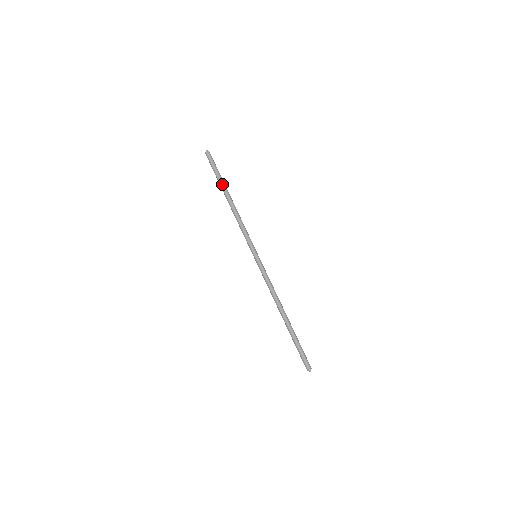
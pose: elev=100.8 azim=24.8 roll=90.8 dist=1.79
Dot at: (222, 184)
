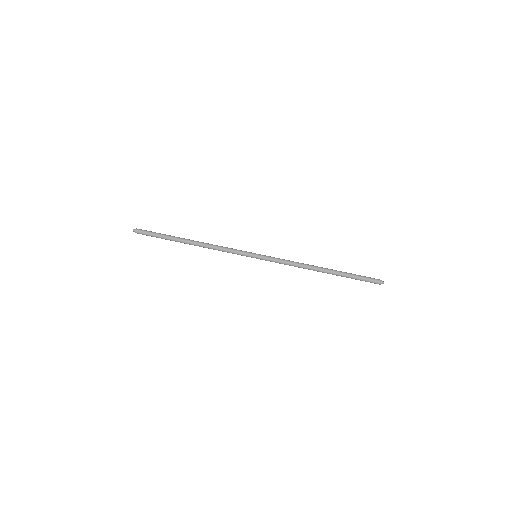
Dot at: (174, 237)
